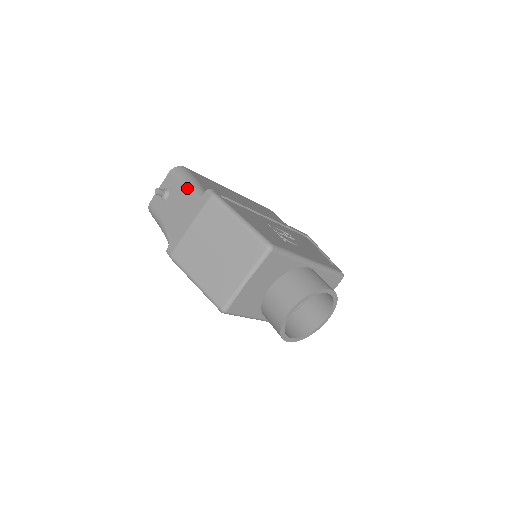
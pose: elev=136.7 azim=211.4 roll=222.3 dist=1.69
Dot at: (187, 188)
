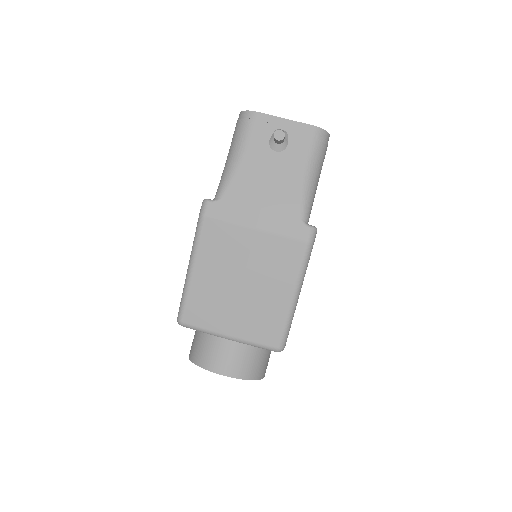
Dot at: (303, 185)
